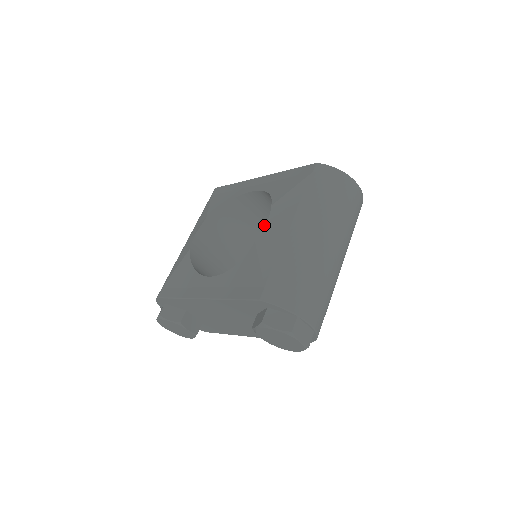
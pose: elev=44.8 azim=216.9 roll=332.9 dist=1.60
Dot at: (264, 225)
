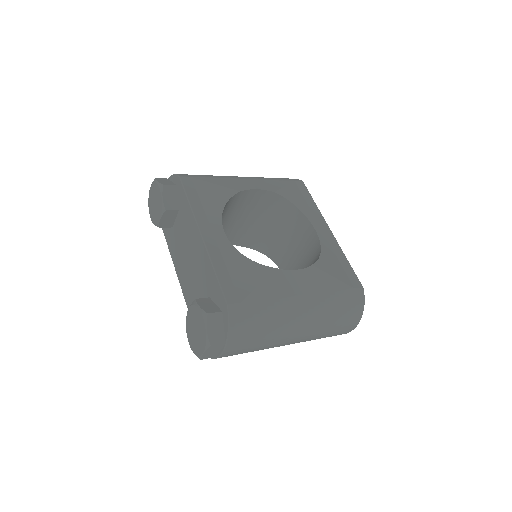
Dot at: (285, 244)
